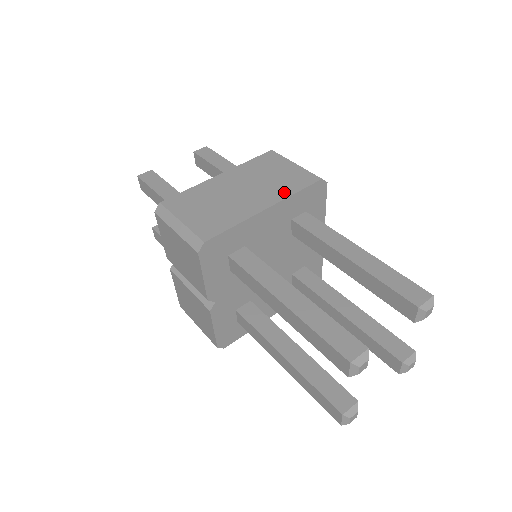
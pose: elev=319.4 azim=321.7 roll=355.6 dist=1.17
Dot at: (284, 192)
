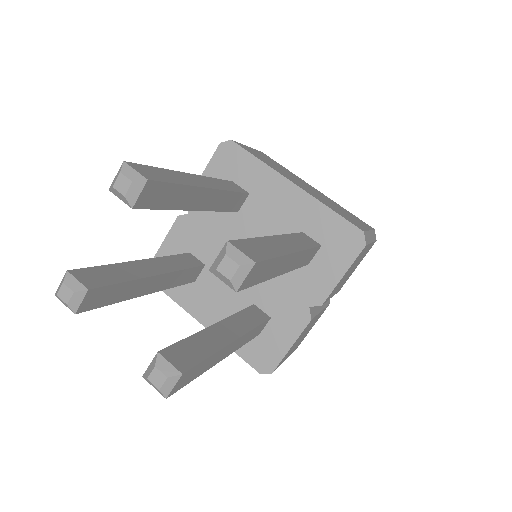
Dot at: (324, 202)
